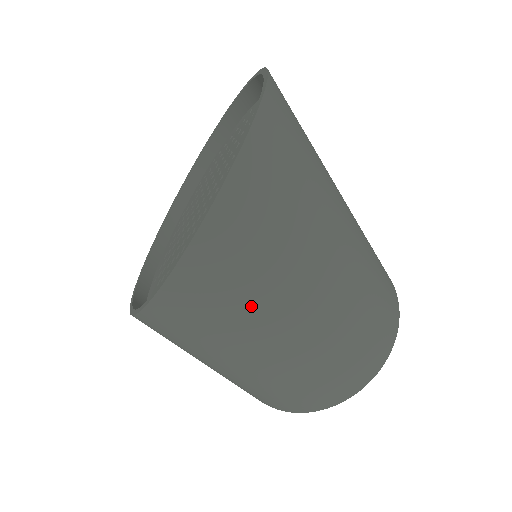
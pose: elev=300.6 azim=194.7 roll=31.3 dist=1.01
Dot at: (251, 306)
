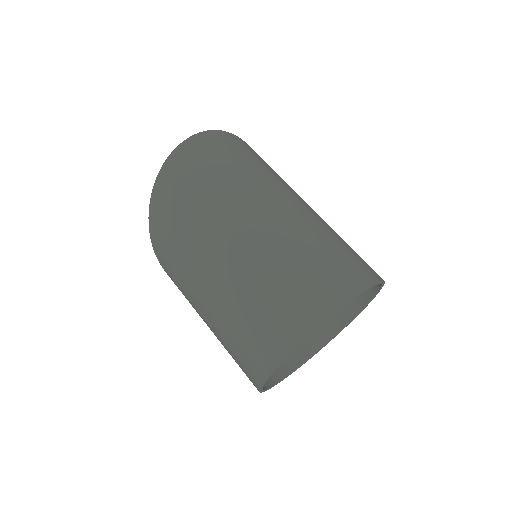
Dot at: (187, 228)
